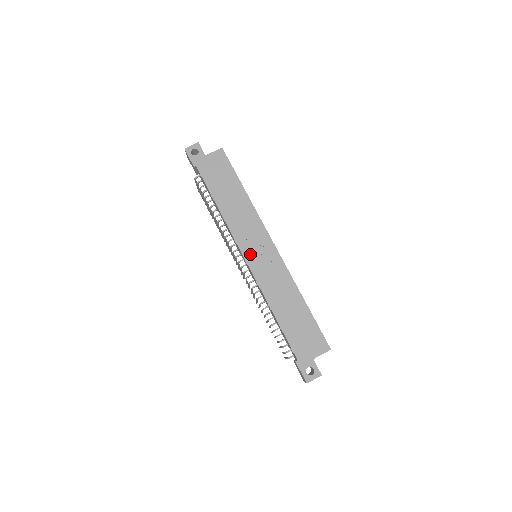
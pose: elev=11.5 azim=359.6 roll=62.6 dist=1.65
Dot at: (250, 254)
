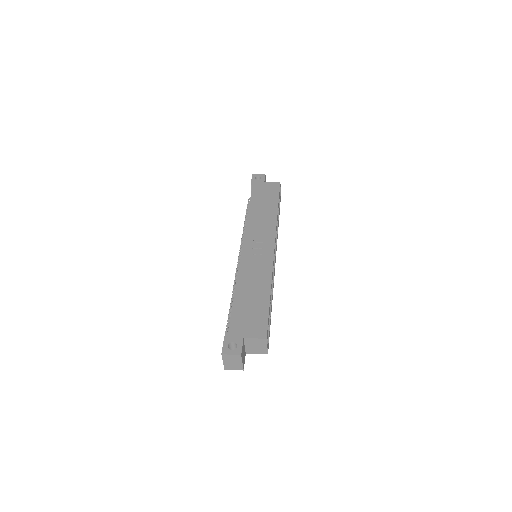
Dot at: (249, 244)
